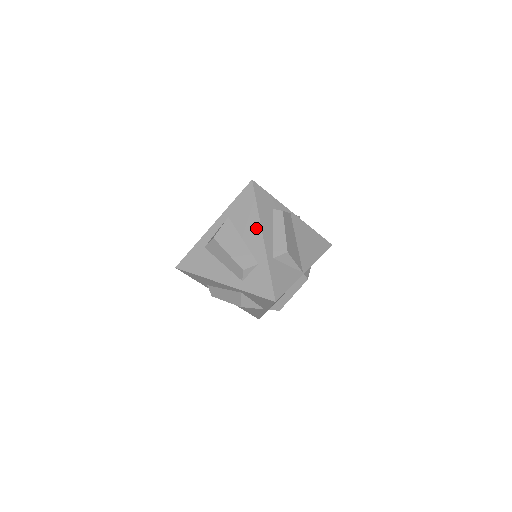
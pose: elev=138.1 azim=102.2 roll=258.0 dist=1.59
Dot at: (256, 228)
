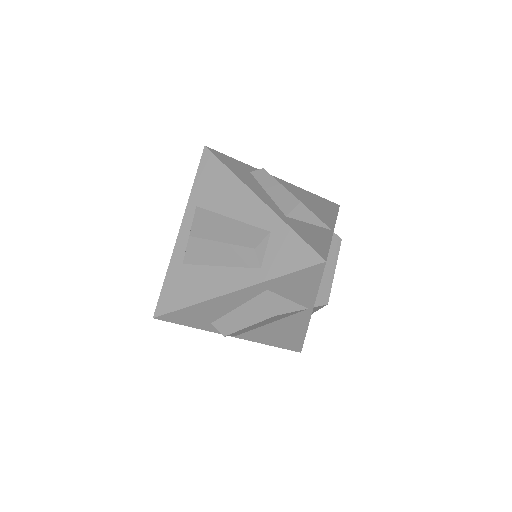
Dot at: (242, 193)
